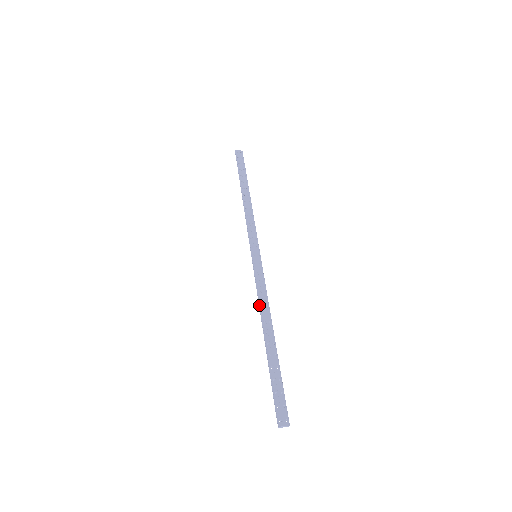
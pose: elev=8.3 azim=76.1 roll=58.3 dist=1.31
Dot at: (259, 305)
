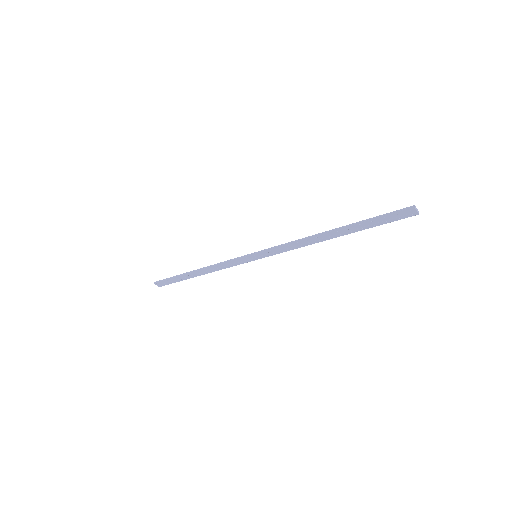
Dot at: (299, 240)
